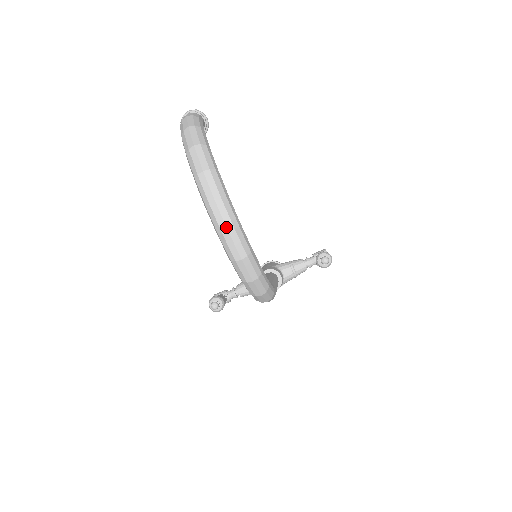
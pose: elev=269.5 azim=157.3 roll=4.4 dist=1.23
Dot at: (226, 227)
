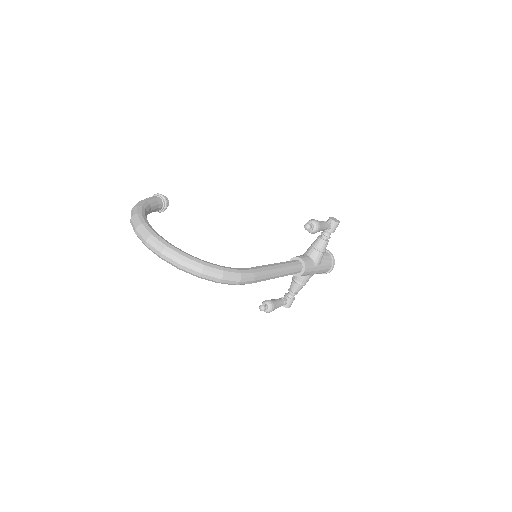
Dot at: (158, 252)
